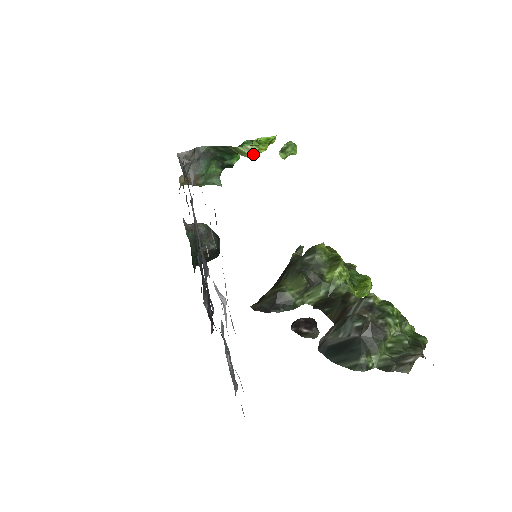
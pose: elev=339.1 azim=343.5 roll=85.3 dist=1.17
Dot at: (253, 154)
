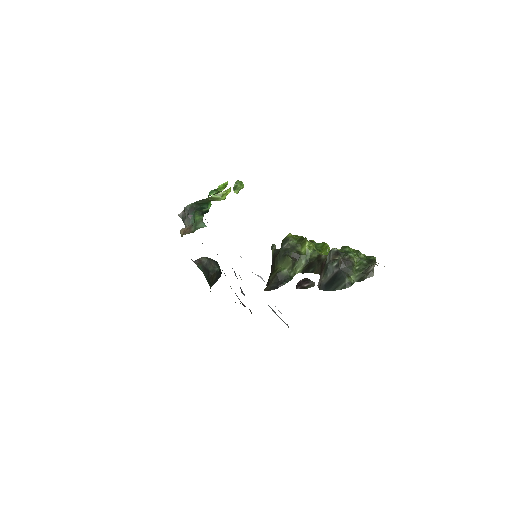
Dot at: (224, 197)
